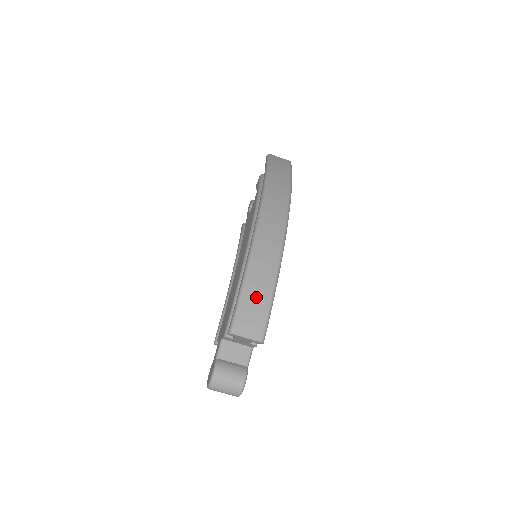
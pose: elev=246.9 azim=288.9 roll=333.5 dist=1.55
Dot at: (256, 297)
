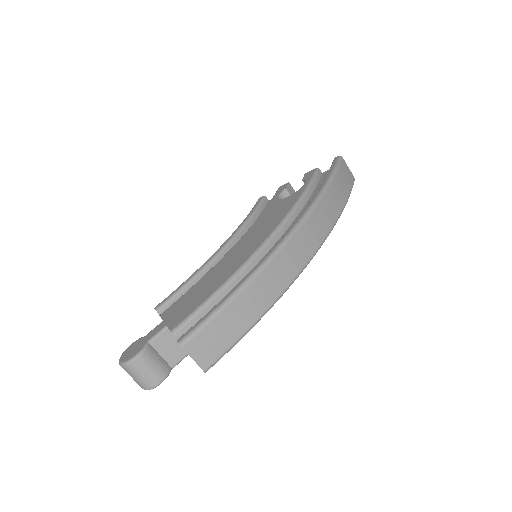
Dot at: (231, 323)
